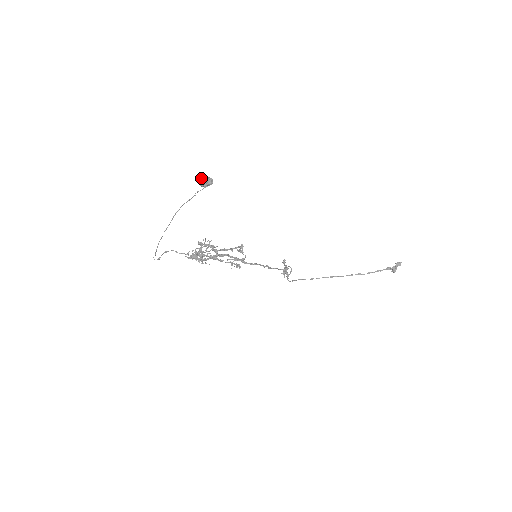
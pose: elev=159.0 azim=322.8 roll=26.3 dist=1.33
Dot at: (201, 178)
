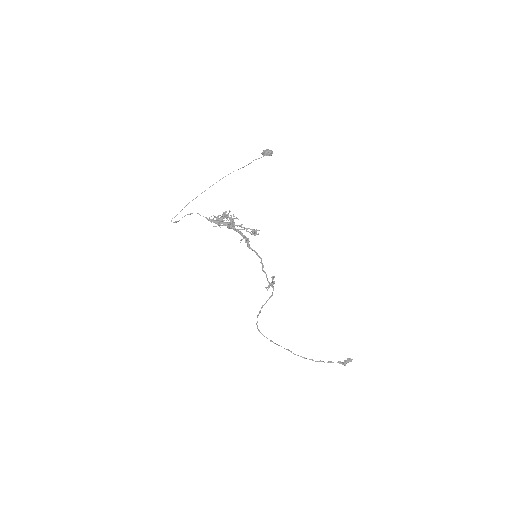
Dot at: occluded
